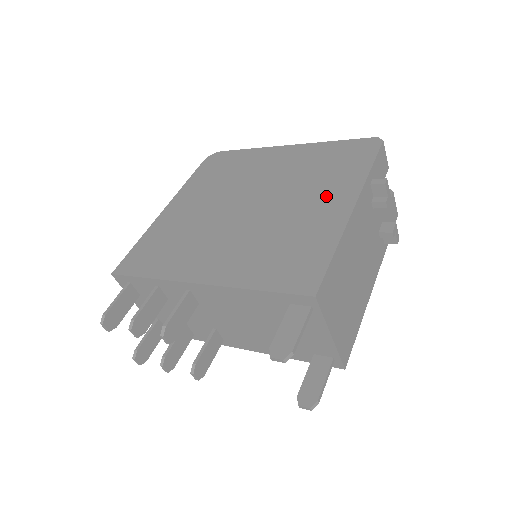
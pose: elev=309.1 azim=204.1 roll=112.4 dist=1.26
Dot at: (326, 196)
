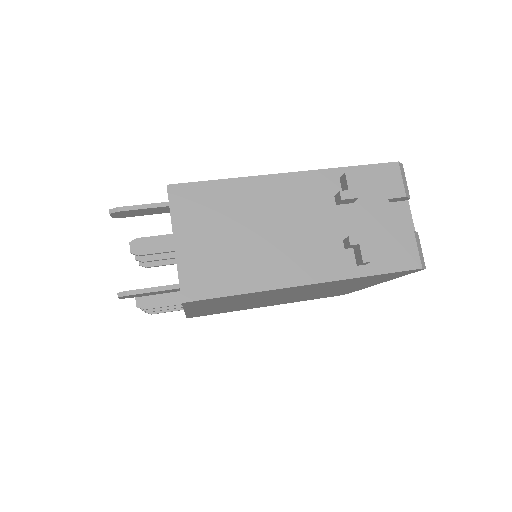
Dot at: occluded
